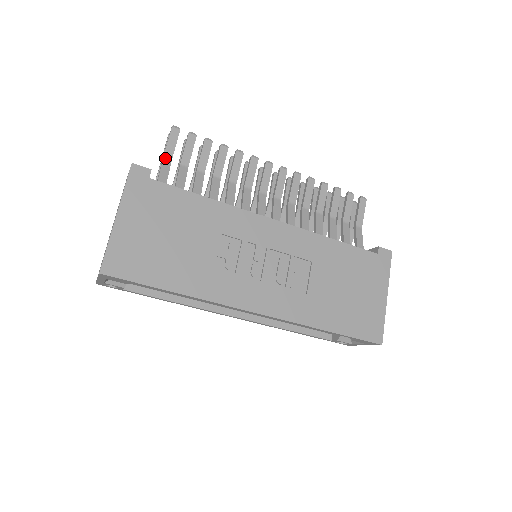
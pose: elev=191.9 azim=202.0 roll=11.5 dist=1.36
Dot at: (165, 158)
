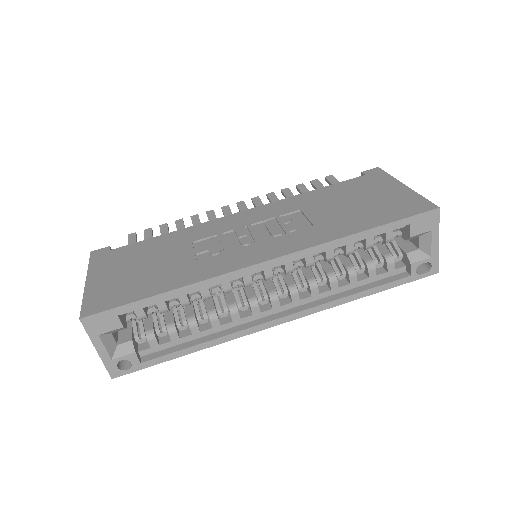
Dot at: occluded
